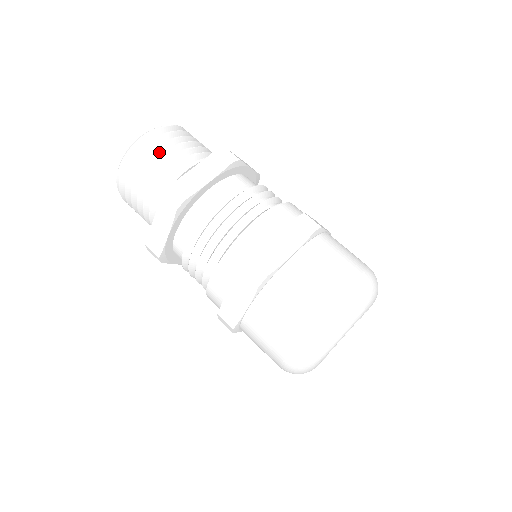
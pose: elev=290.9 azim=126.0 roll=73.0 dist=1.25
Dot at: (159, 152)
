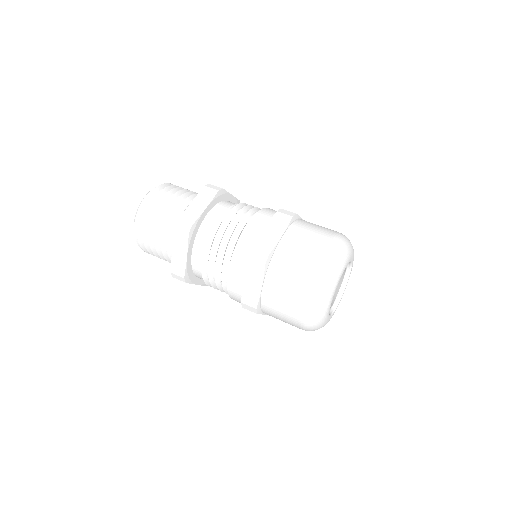
Dot at: (162, 202)
